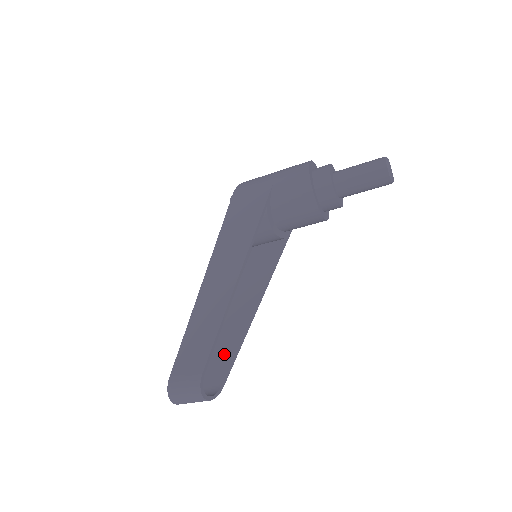
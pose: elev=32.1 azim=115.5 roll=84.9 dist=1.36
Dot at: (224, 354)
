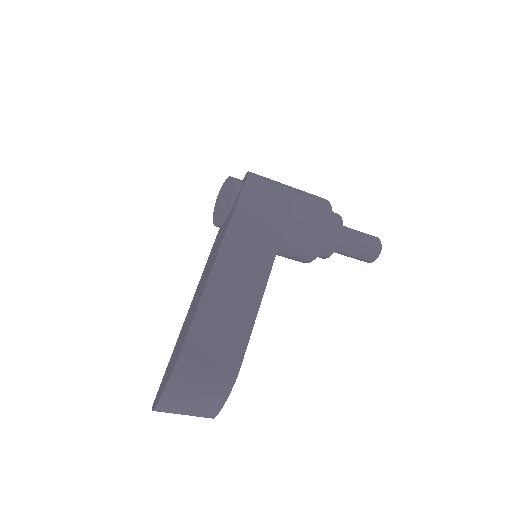
Dot at: occluded
